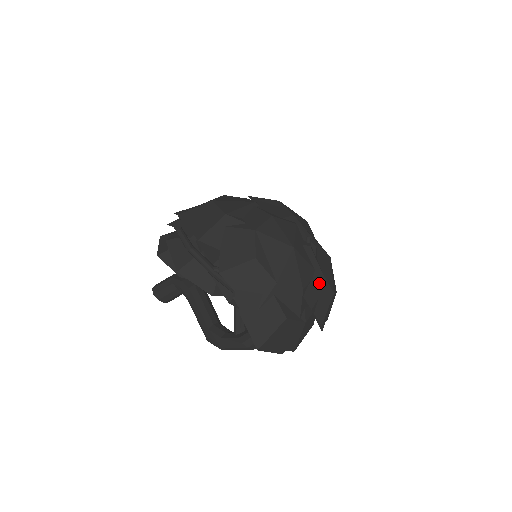
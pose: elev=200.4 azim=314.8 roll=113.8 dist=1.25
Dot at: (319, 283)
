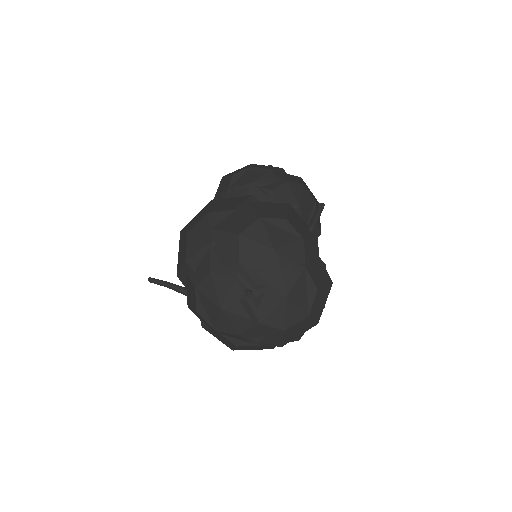
Dot at: (260, 328)
